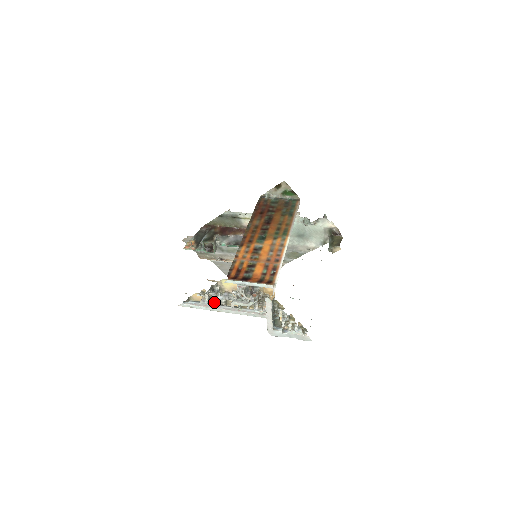
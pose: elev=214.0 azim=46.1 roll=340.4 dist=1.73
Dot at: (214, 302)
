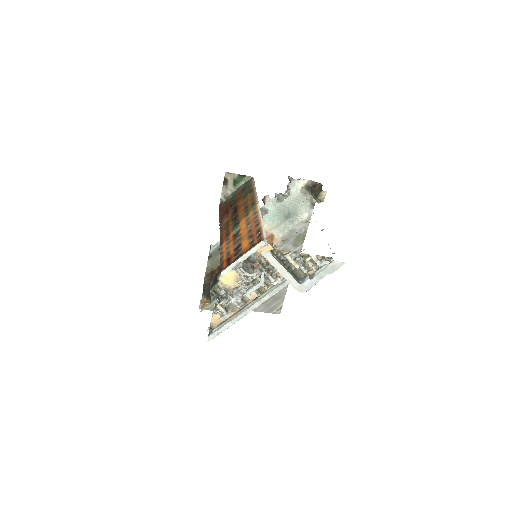
Dot at: (234, 311)
